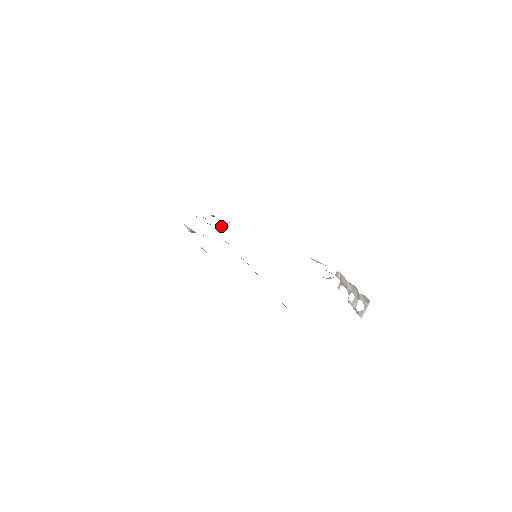
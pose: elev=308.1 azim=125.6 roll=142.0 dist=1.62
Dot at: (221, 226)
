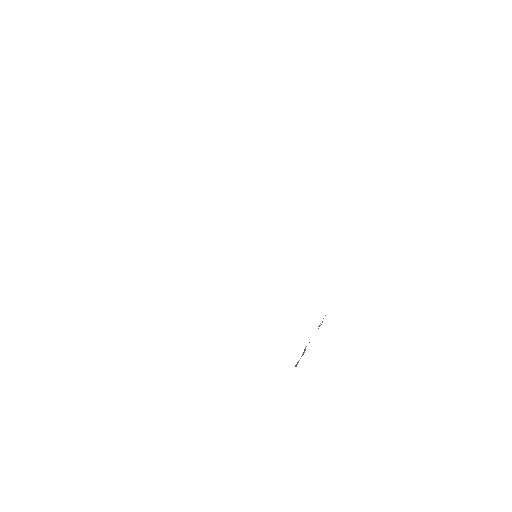
Dot at: occluded
